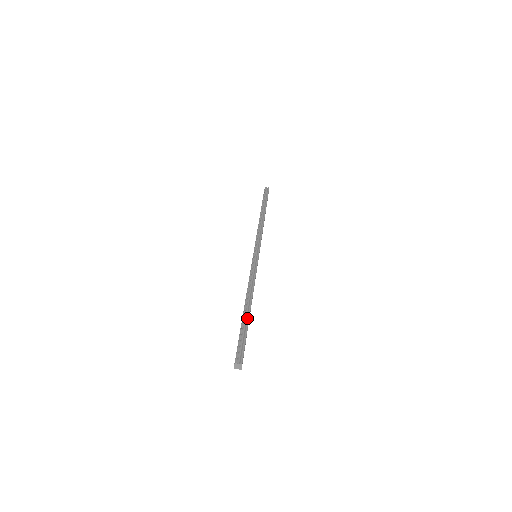
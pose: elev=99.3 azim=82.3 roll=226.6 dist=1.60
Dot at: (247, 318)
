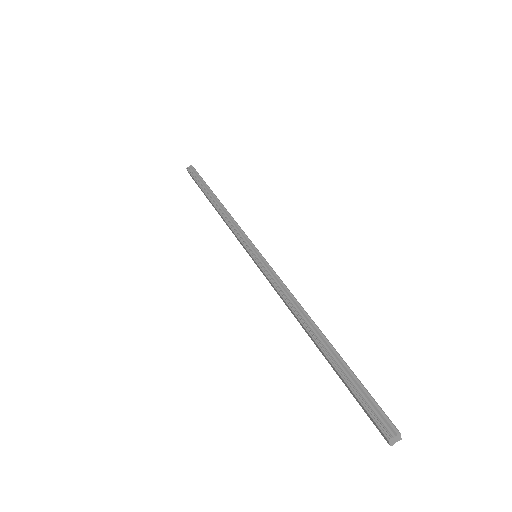
Dot at: (333, 352)
